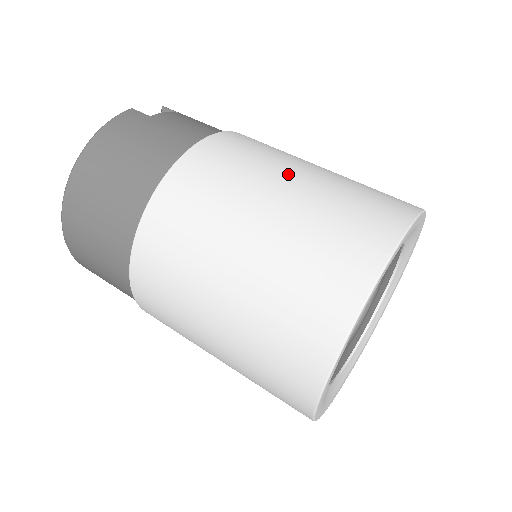
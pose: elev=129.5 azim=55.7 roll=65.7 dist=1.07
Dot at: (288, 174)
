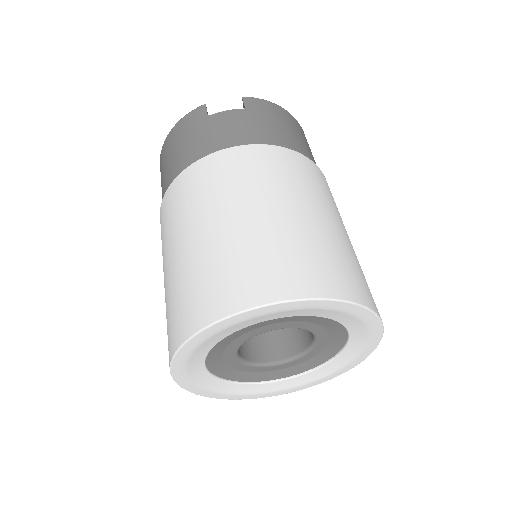
Dot at: (221, 215)
